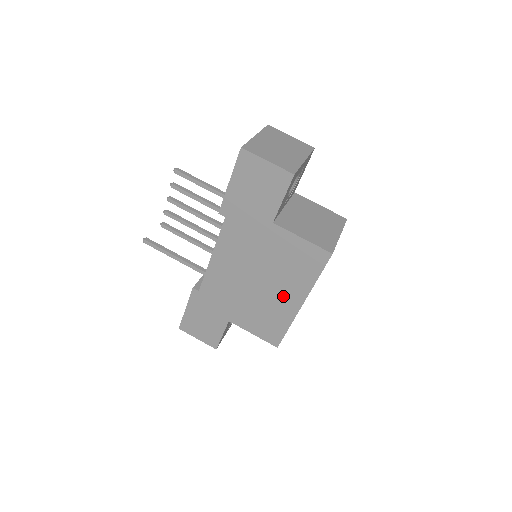
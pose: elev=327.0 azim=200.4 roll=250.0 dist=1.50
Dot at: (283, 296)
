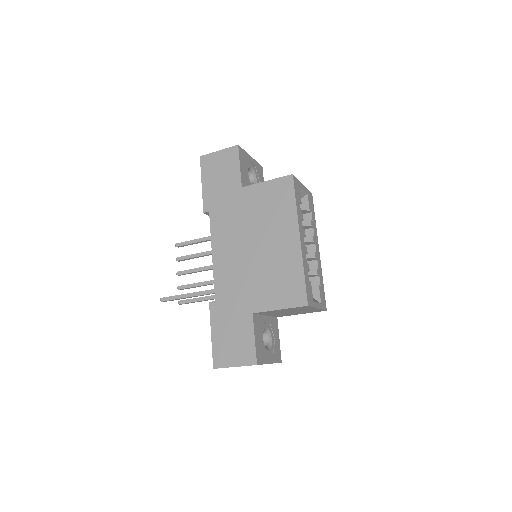
Dot at: (281, 242)
